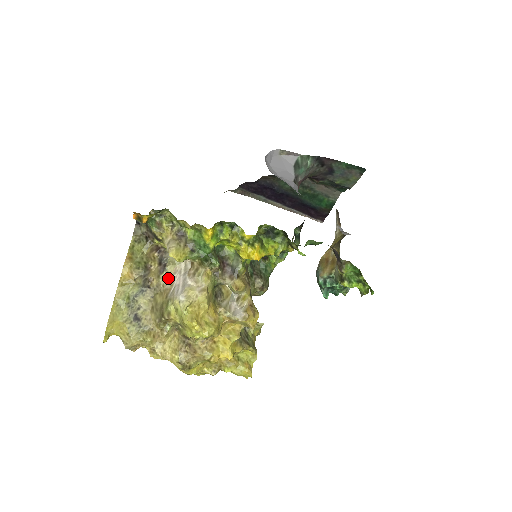
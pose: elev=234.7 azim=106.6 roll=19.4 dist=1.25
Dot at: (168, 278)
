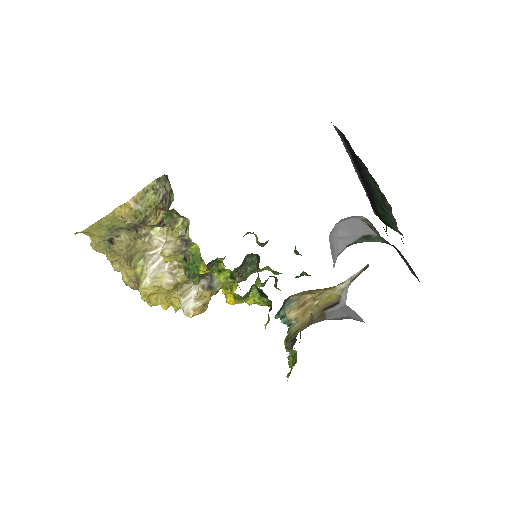
Dot at: (159, 236)
